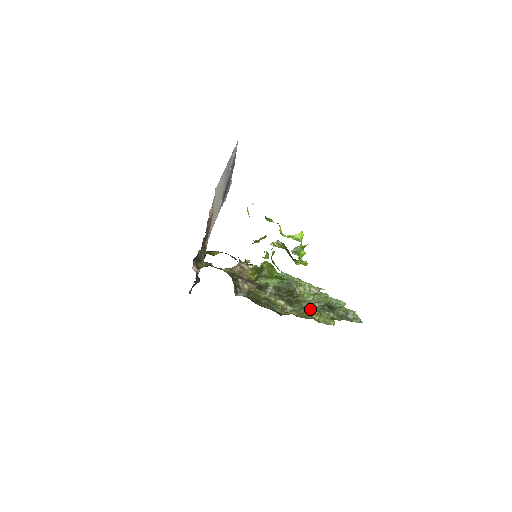
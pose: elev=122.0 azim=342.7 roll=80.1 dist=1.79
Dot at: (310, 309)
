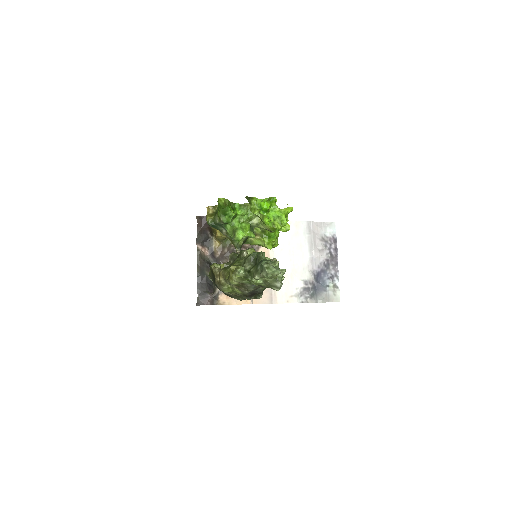
Dot at: (236, 261)
